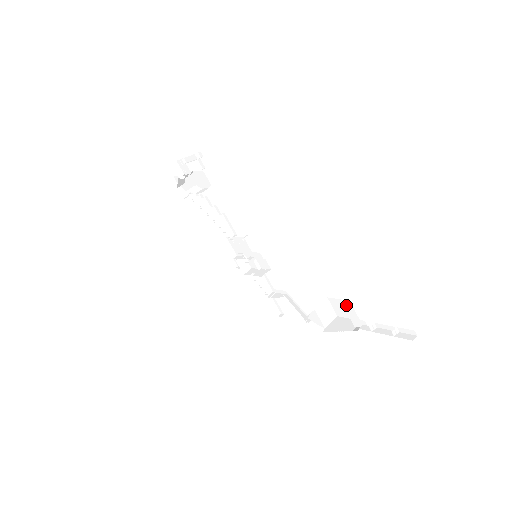
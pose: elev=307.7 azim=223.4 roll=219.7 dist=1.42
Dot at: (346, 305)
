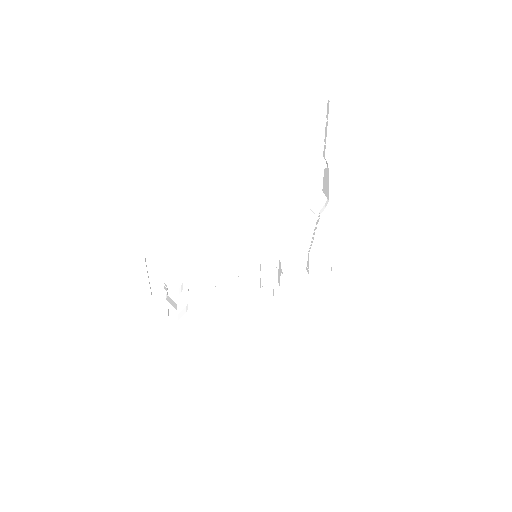
Dot at: (308, 173)
